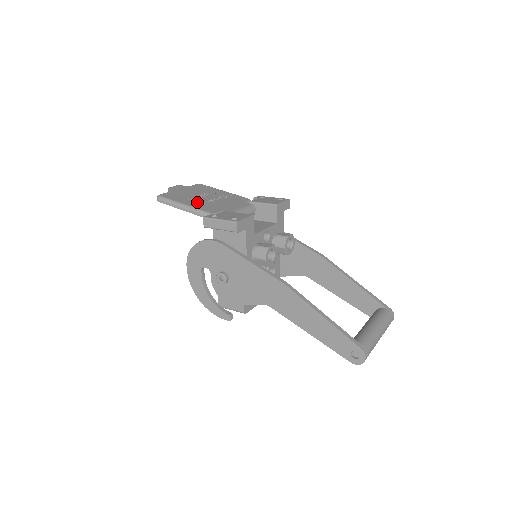
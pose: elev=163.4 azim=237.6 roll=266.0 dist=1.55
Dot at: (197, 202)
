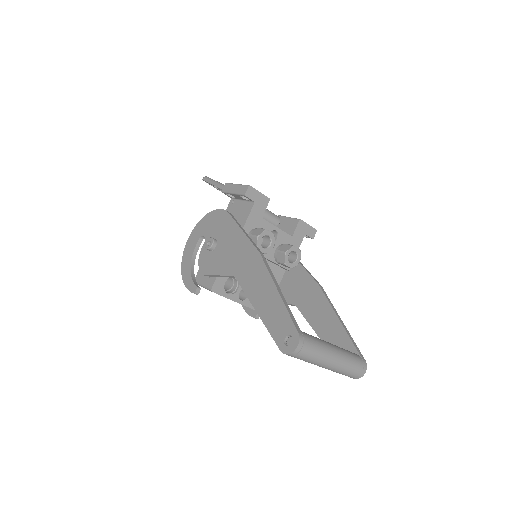
Dot at: occluded
